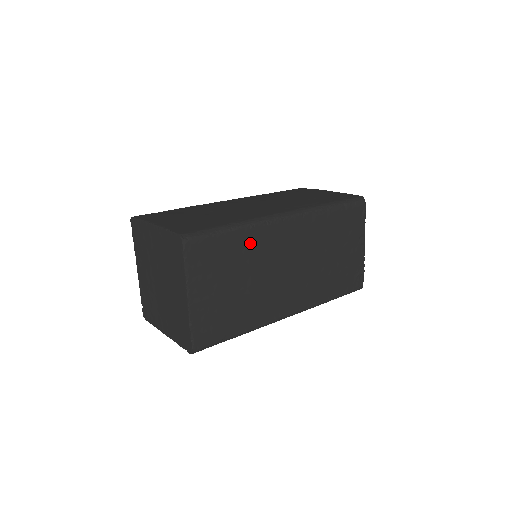
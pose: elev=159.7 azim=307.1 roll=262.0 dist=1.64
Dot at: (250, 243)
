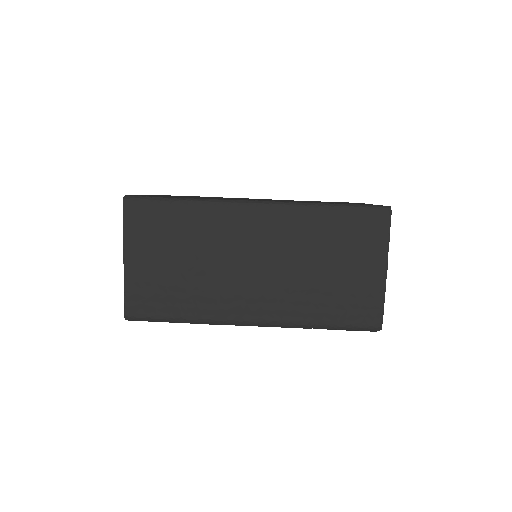
Dot at: occluded
